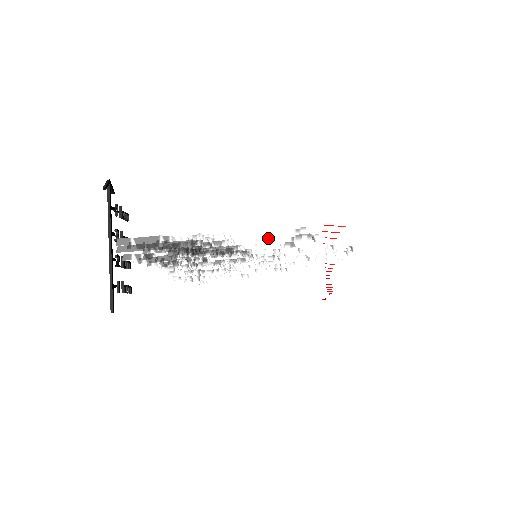
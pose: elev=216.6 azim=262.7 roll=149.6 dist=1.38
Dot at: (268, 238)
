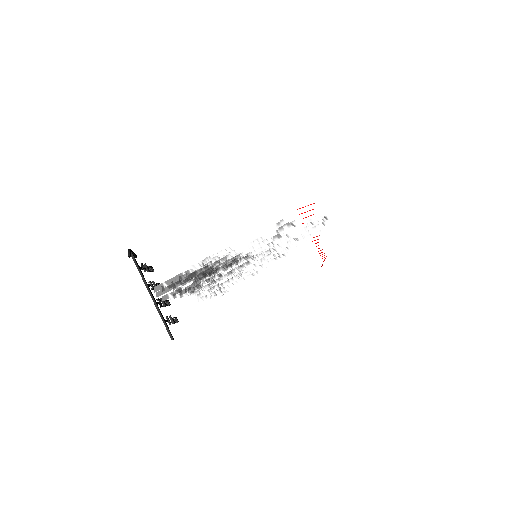
Dot at: (260, 237)
